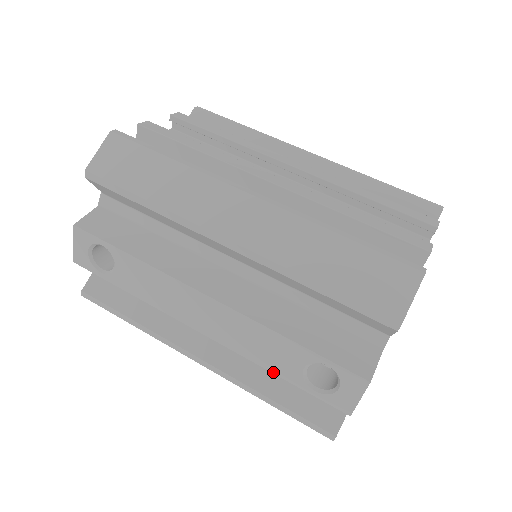
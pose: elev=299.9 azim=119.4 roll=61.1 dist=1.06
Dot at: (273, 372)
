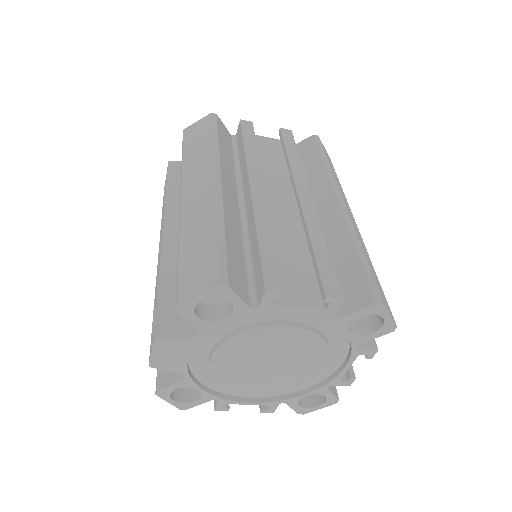
Dot at: occluded
